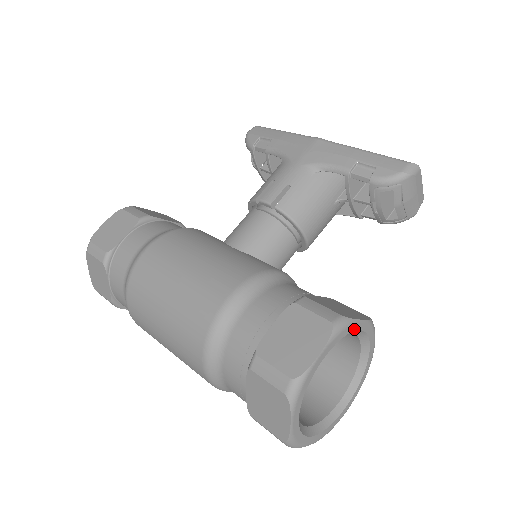
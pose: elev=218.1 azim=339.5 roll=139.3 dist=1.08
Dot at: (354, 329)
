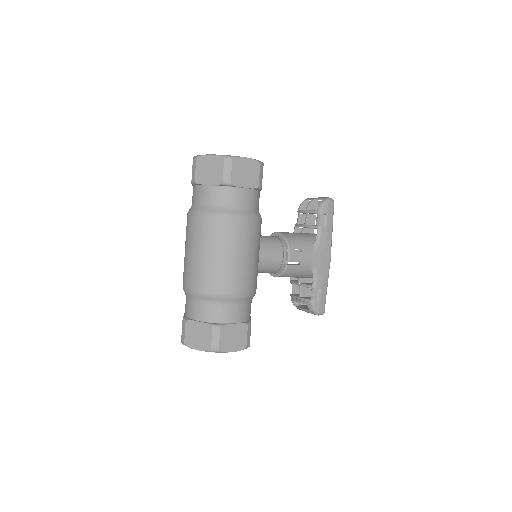
Dot at: occluded
